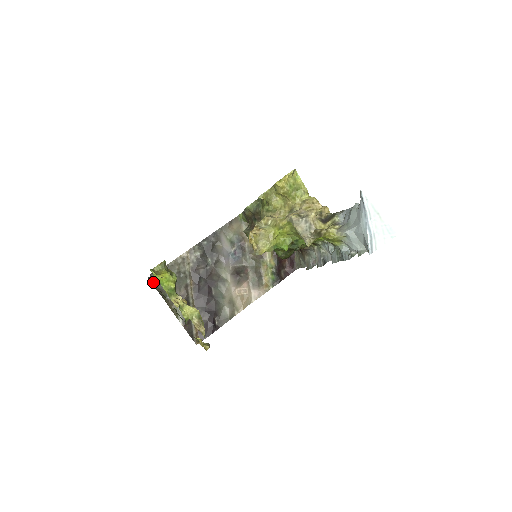
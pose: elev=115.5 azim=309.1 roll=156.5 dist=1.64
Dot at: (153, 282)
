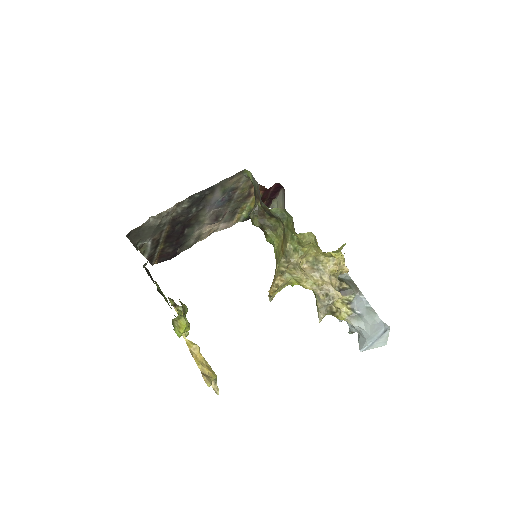
Dot at: occluded
